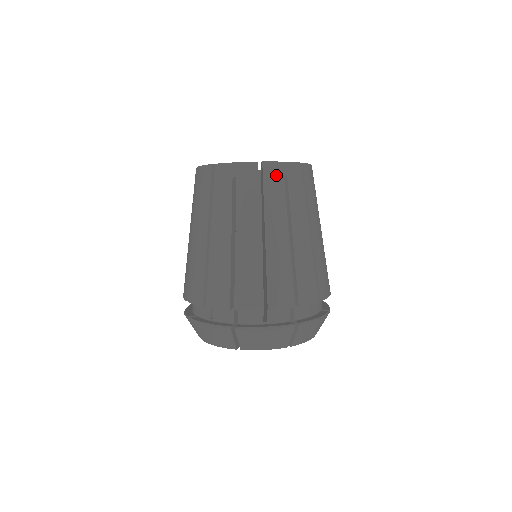
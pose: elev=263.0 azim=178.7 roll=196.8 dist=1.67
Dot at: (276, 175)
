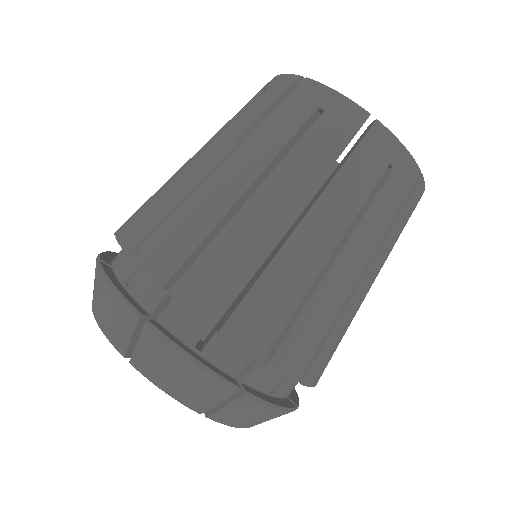
Dot at: (415, 202)
